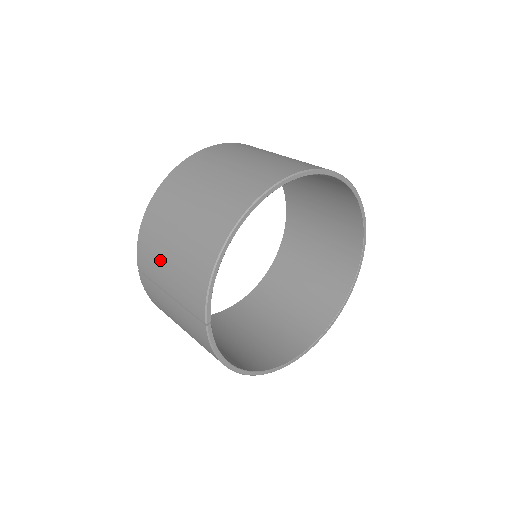
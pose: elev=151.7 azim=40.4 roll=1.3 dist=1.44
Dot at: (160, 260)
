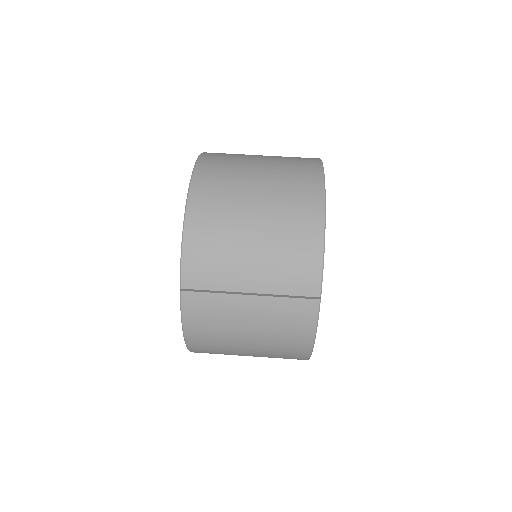
Dot at: (235, 260)
